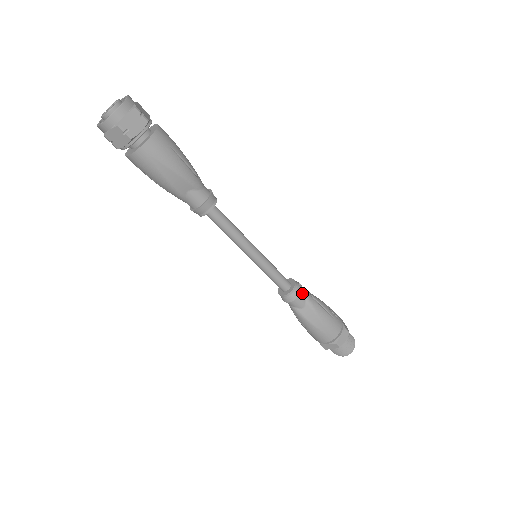
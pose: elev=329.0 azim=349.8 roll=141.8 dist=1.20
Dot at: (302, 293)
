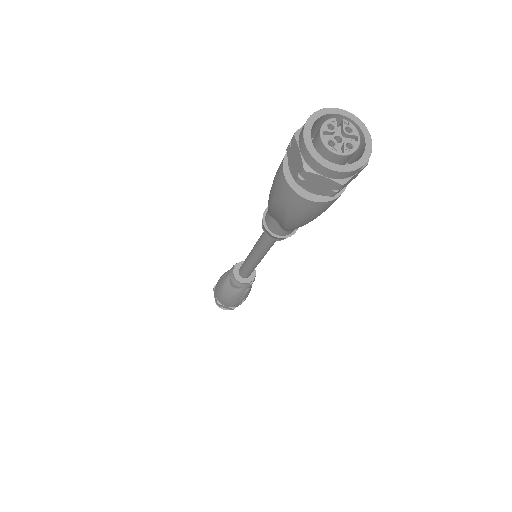
Dot at: (243, 286)
